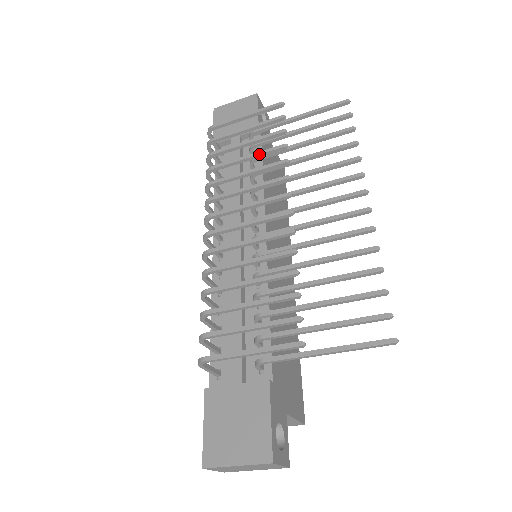
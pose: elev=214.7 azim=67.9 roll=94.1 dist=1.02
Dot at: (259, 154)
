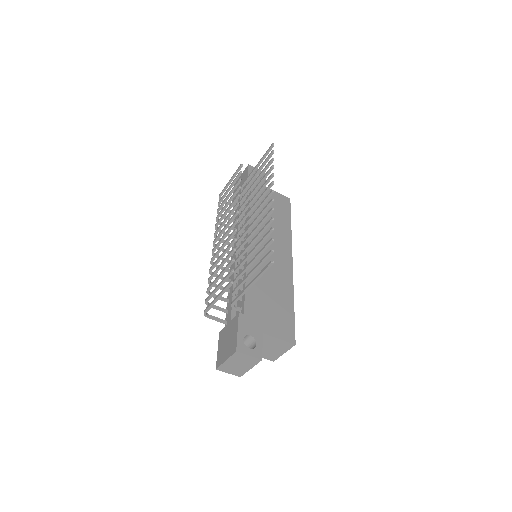
Dot at: (230, 198)
